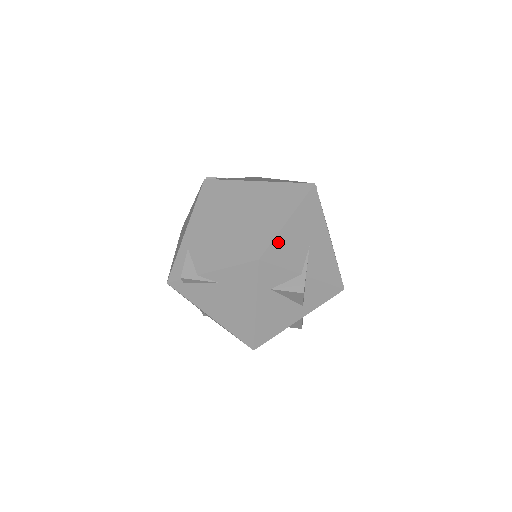
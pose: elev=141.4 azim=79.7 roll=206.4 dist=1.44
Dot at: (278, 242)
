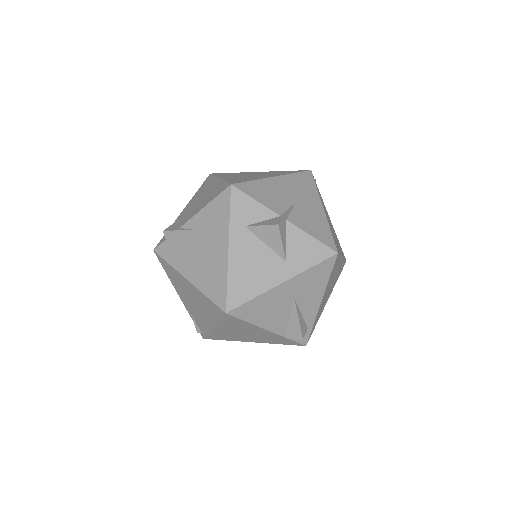
Dot at: (257, 184)
